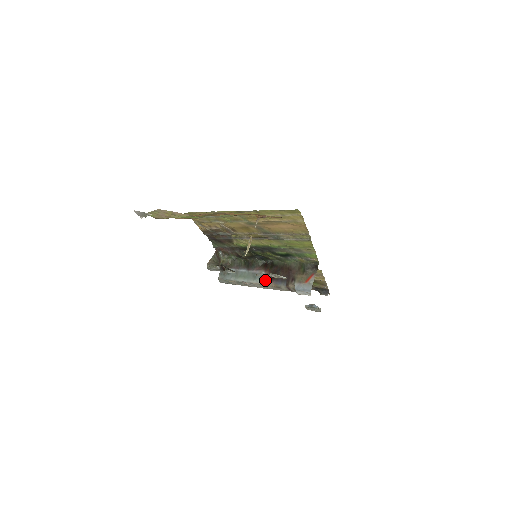
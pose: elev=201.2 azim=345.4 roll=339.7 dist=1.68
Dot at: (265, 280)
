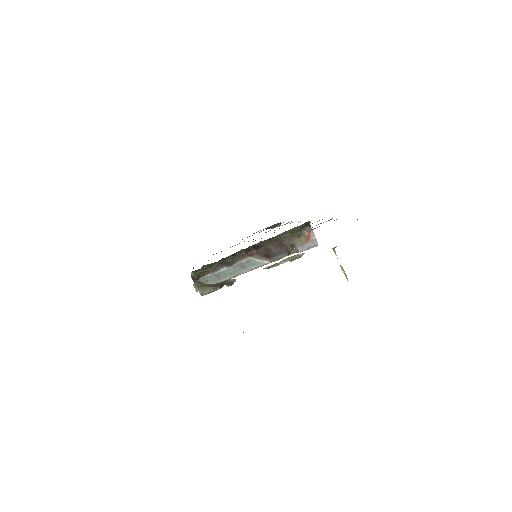
Dot at: (260, 263)
